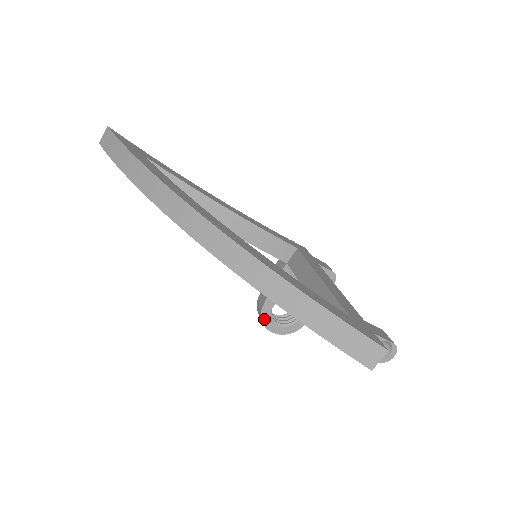
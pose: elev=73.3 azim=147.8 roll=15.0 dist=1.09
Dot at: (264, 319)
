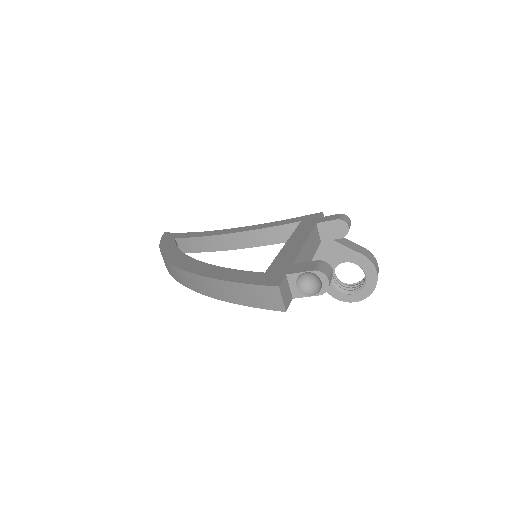
Dot at: (335, 295)
